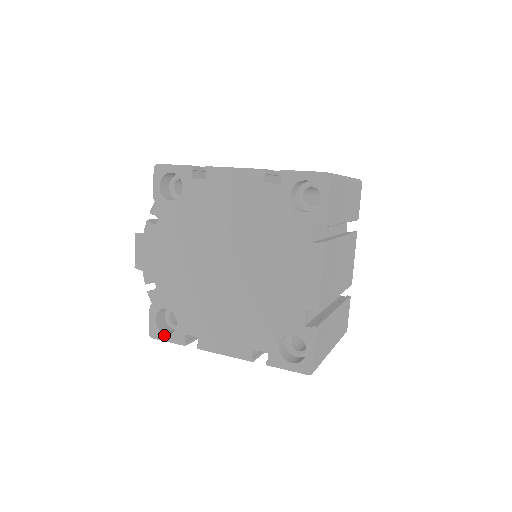
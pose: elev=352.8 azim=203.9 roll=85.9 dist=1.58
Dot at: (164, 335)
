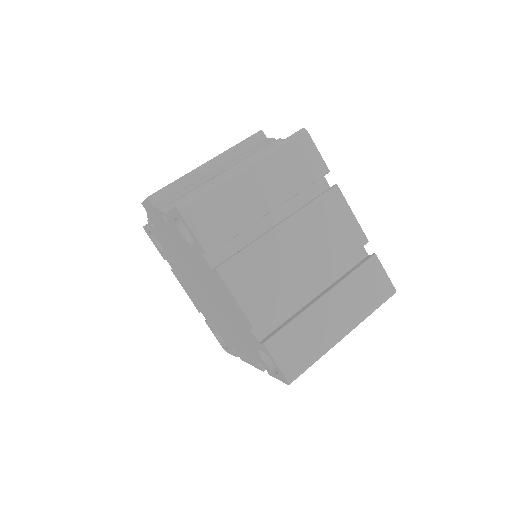
Dot at: (153, 241)
